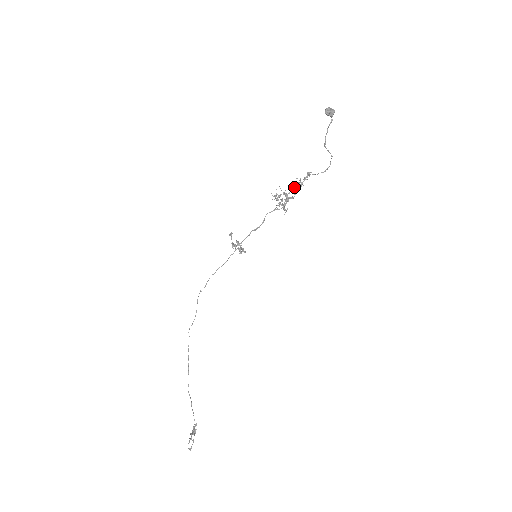
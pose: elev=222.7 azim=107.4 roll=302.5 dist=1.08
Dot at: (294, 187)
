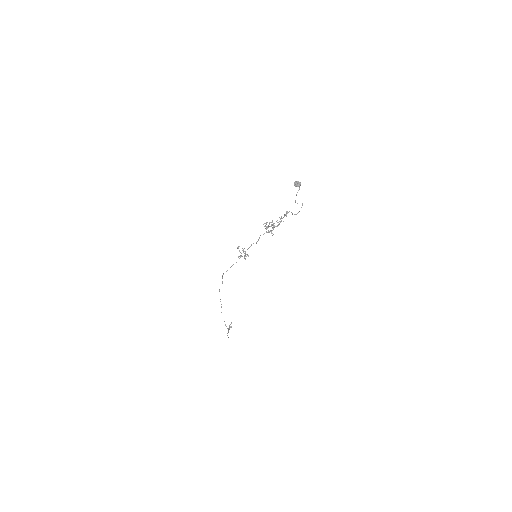
Dot at: (277, 222)
